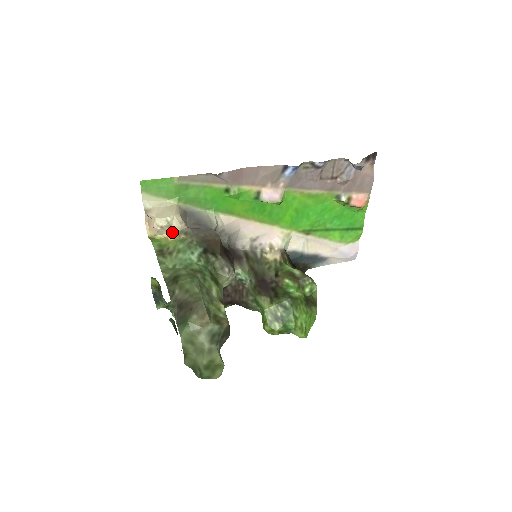
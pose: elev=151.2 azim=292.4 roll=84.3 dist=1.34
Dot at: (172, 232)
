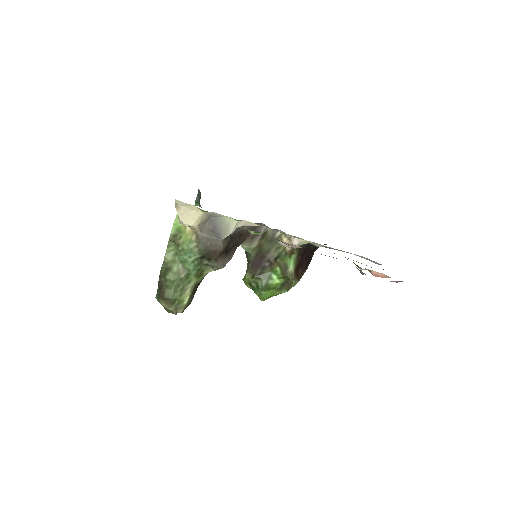
Dot at: (190, 227)
